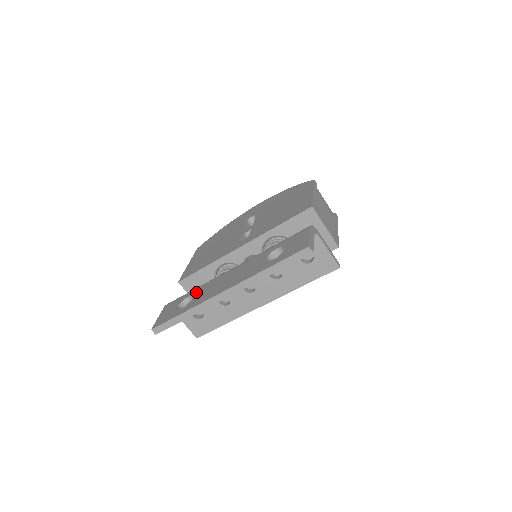
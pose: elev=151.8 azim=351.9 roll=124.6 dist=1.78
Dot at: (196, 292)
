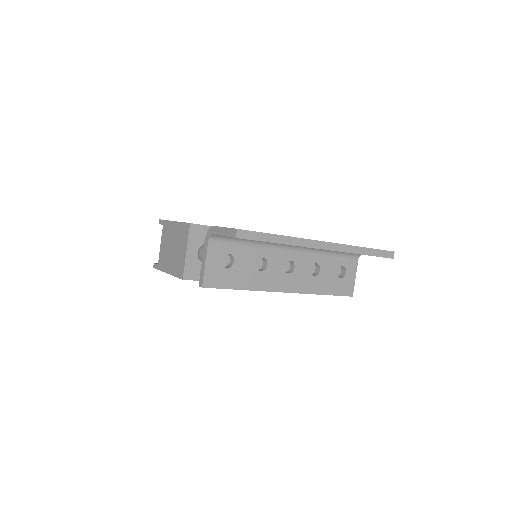
Dot at: occluded
